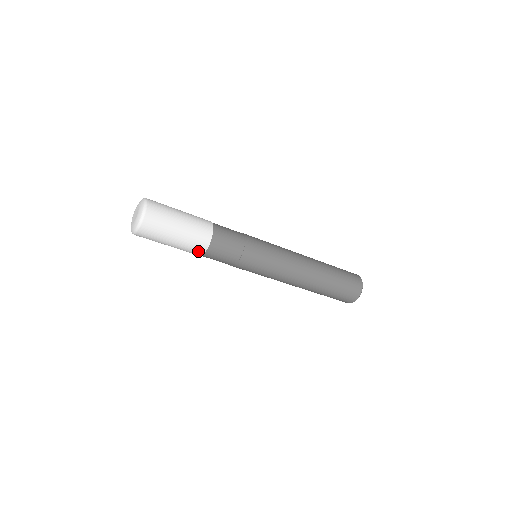
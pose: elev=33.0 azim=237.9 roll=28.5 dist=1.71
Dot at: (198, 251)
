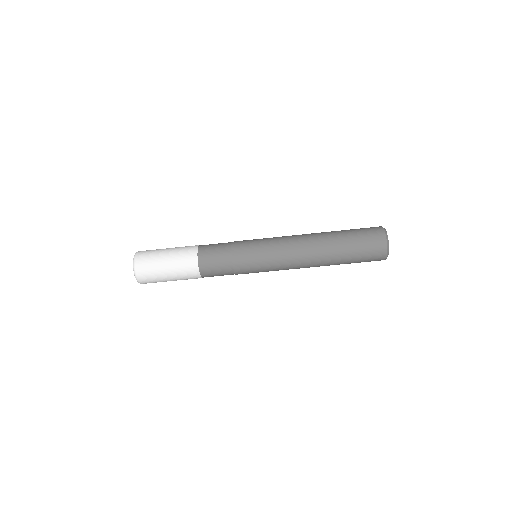
Dot at: (196, 278)
